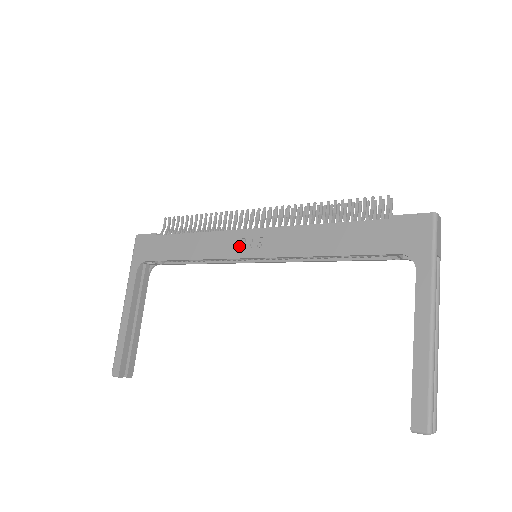
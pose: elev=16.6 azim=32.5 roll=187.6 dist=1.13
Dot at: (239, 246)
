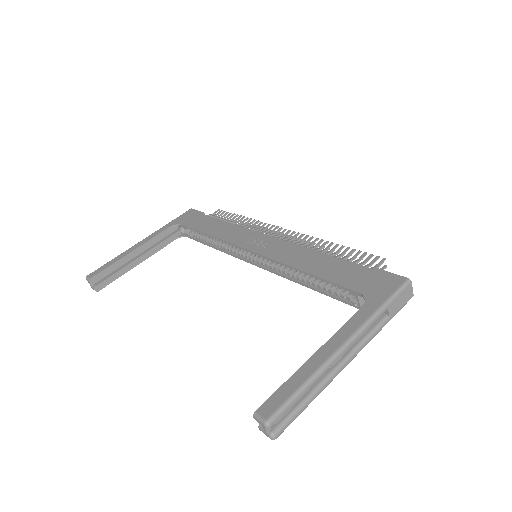
Dot at: (250, 241)
